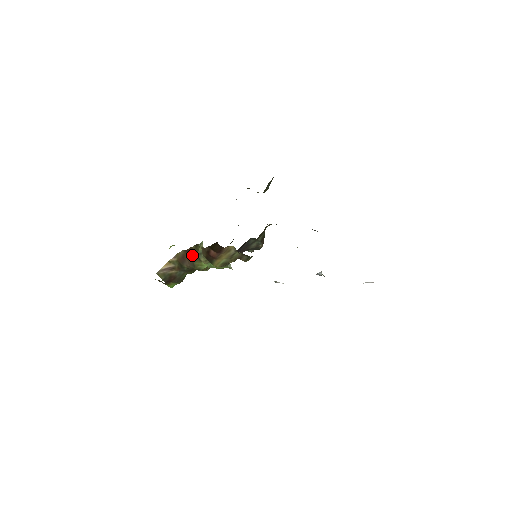
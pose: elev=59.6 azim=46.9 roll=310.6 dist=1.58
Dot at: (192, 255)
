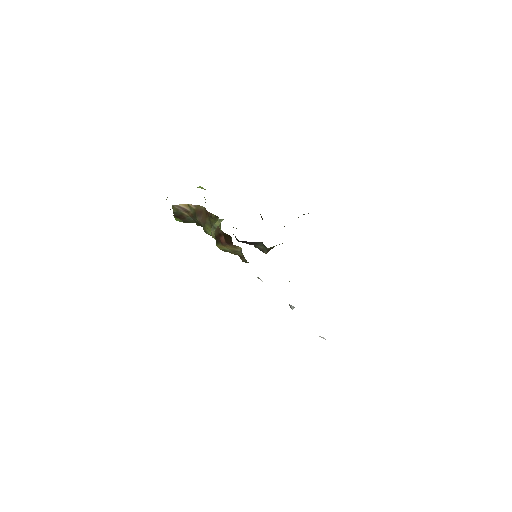
Dot at: (208, 218)
